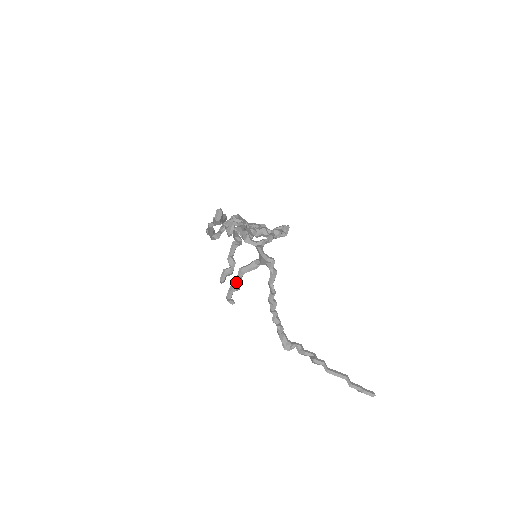
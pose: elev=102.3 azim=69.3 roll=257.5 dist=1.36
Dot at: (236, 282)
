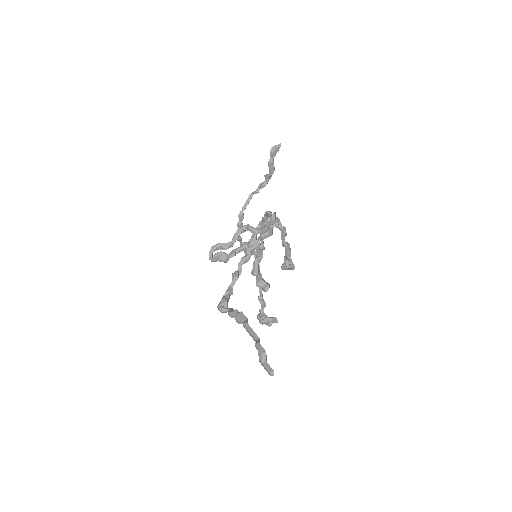
Dot at: (230, 241)
